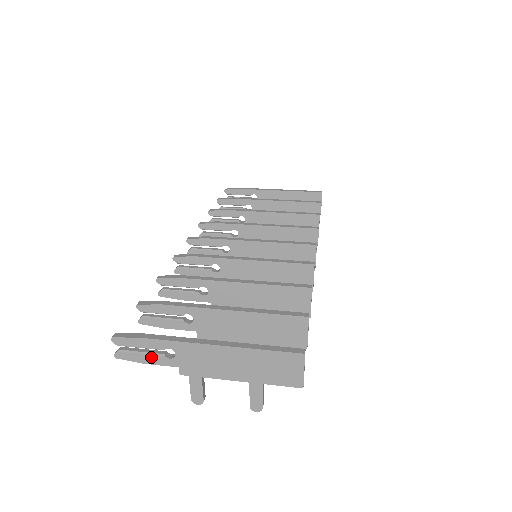
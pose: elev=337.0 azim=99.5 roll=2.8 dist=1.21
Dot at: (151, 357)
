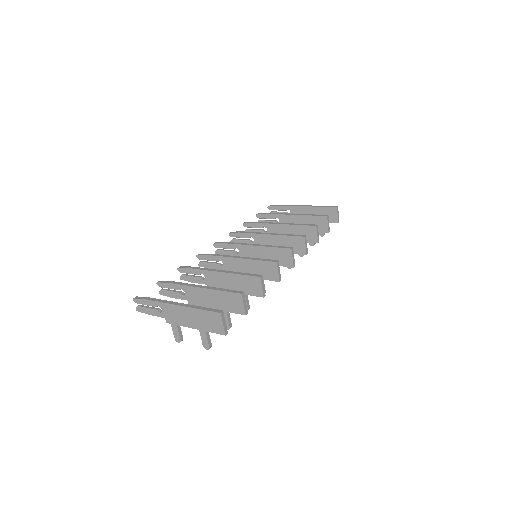
Dot at: (152, 311)
